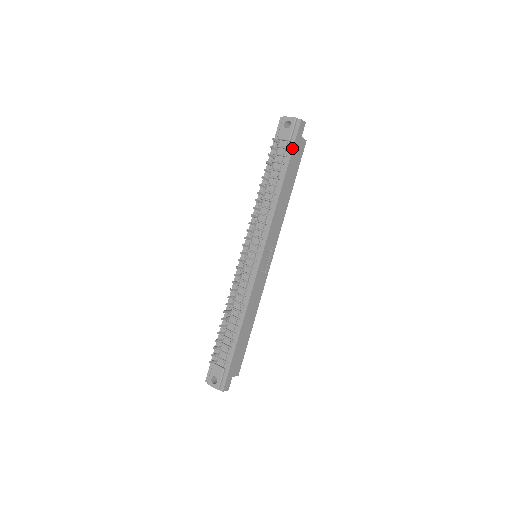
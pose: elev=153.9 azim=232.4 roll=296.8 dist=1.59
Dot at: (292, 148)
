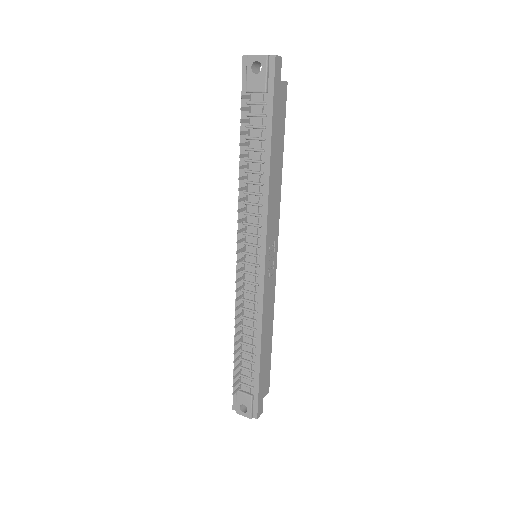
Dot at: (272, 103)
